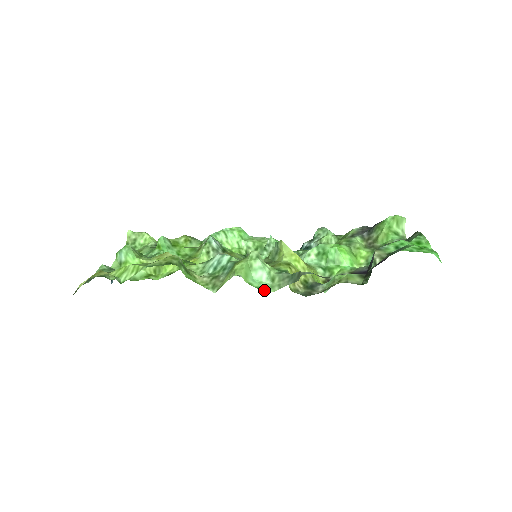
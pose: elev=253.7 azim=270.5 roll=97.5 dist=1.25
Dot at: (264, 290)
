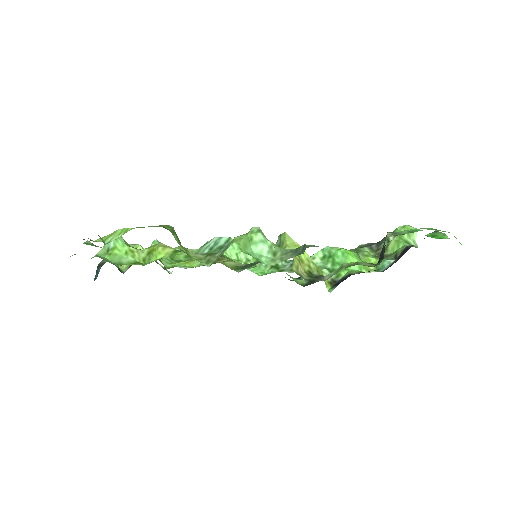
Dot at: (264, 262)
